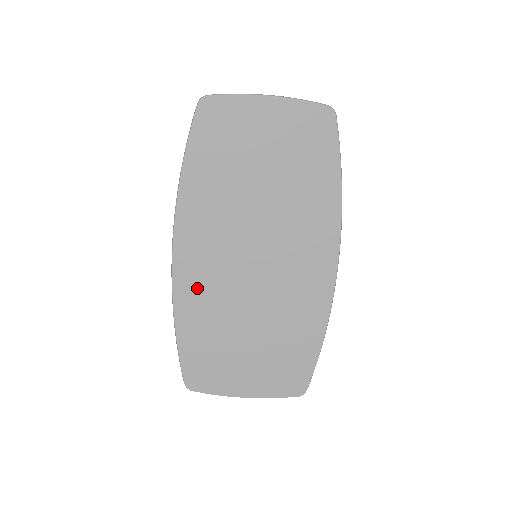
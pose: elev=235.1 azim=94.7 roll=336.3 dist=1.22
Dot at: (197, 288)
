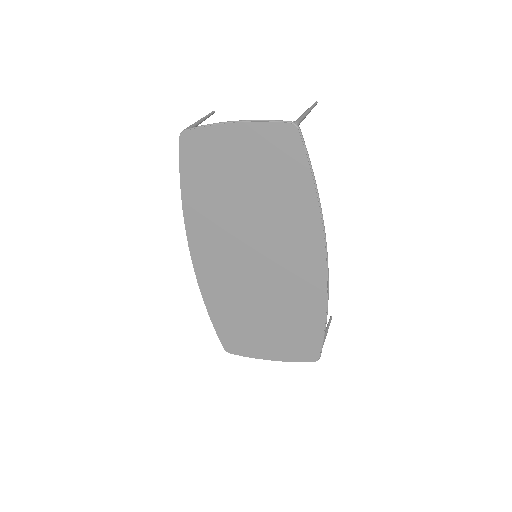
Dot at: (215, 282)
